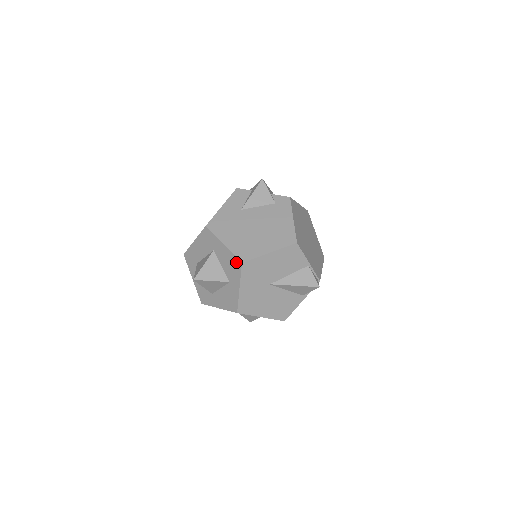
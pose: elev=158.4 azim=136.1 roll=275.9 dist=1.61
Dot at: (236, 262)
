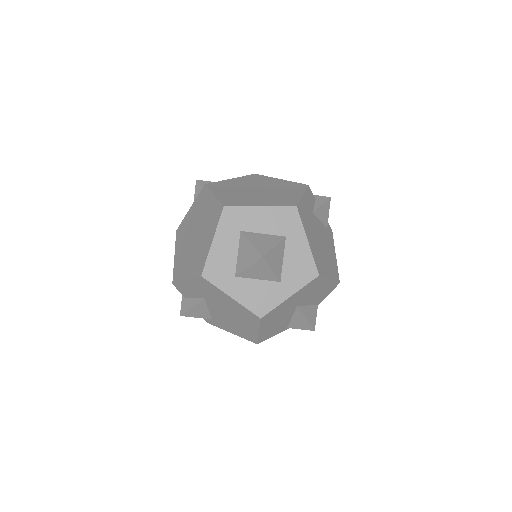
Dot at: (311, 269)
